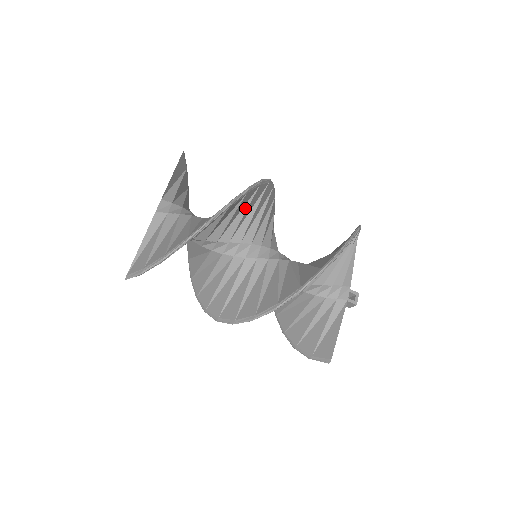
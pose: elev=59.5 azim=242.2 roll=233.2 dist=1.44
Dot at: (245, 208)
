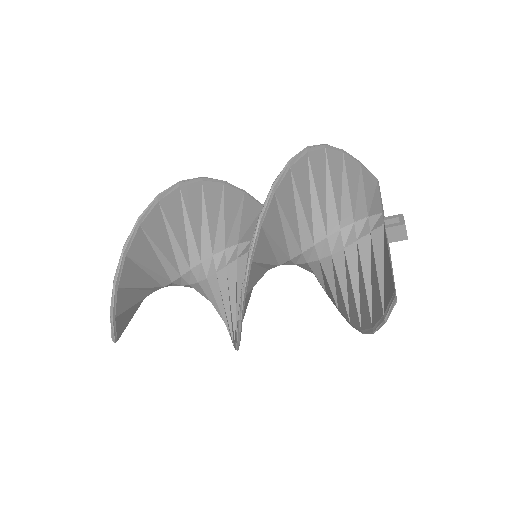
Dot at: (204, 211)
